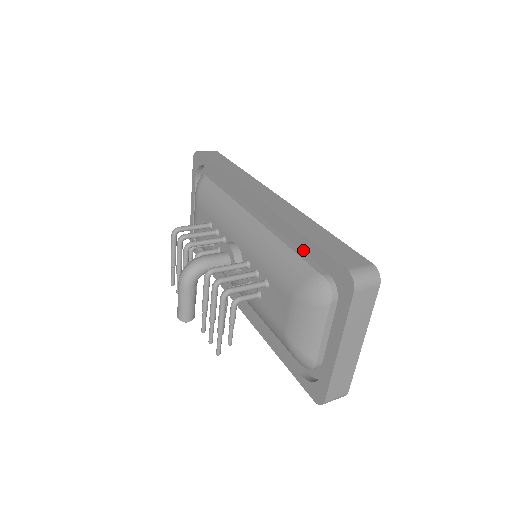
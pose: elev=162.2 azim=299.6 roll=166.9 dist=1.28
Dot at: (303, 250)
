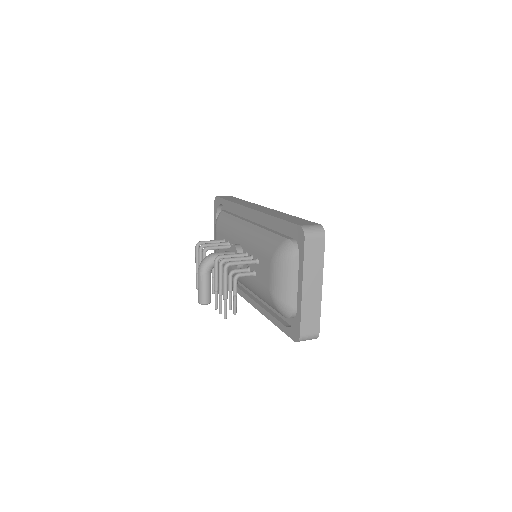
Dot at: (279, 231)
